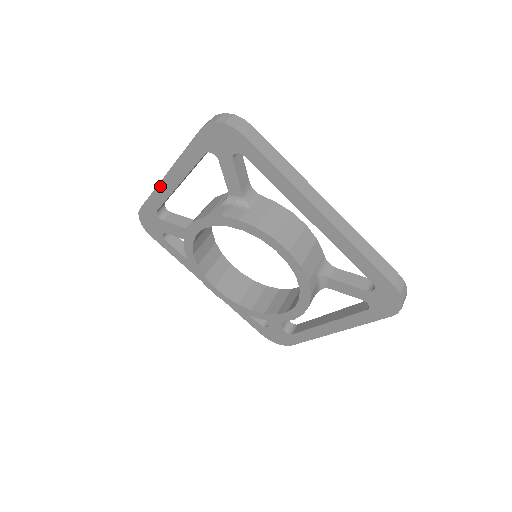
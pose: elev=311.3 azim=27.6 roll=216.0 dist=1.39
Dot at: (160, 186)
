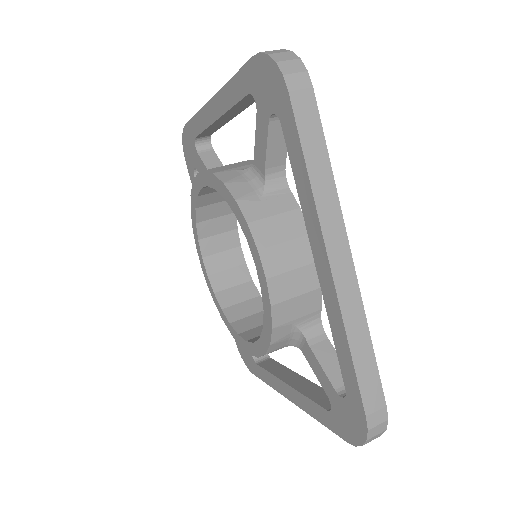
Dot at: (204, 109)
